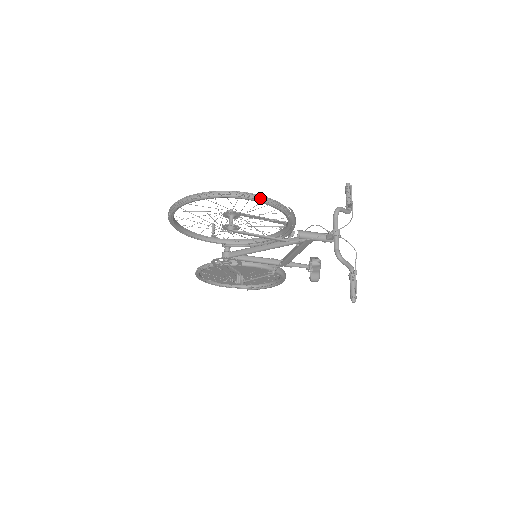
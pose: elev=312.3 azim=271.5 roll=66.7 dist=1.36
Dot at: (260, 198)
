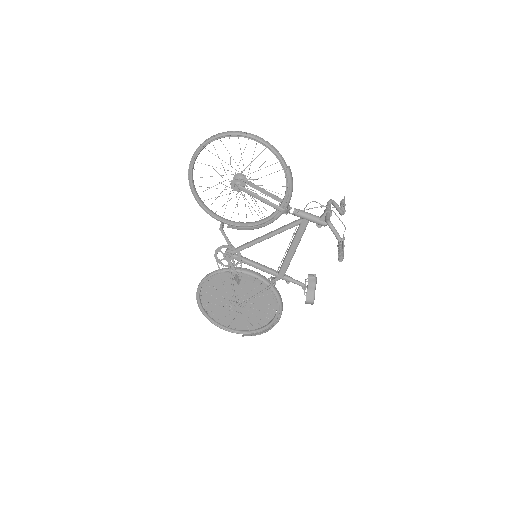
Dot at: (265, 141)
